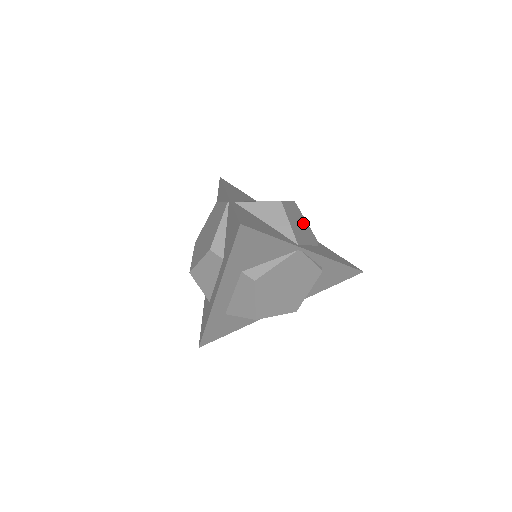
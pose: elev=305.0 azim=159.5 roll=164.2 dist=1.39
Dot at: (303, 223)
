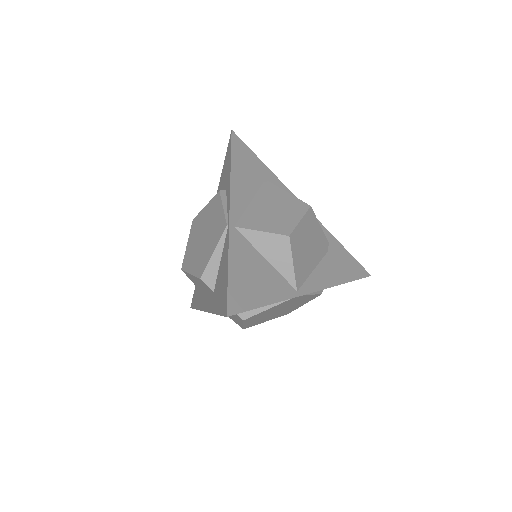
Dot at: (314, 236)
